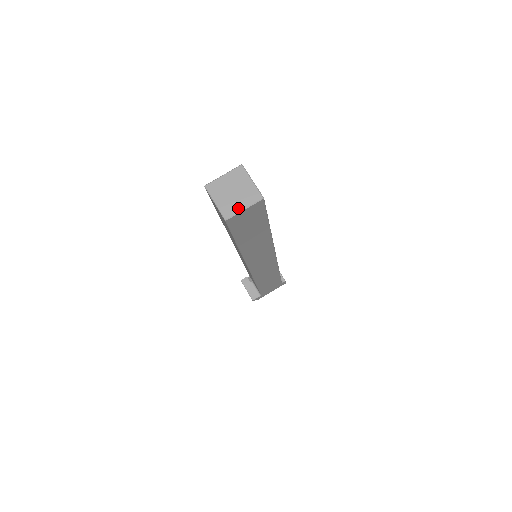
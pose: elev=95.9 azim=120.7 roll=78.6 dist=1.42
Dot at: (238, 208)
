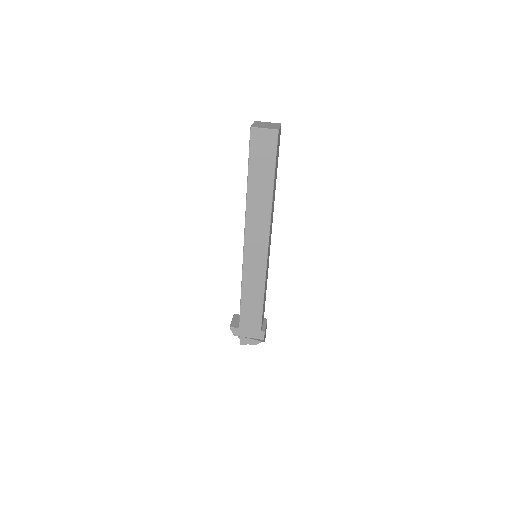
Dot at: (262, 127)
